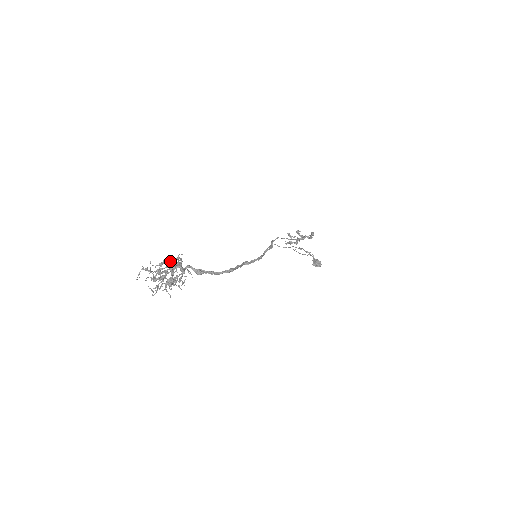
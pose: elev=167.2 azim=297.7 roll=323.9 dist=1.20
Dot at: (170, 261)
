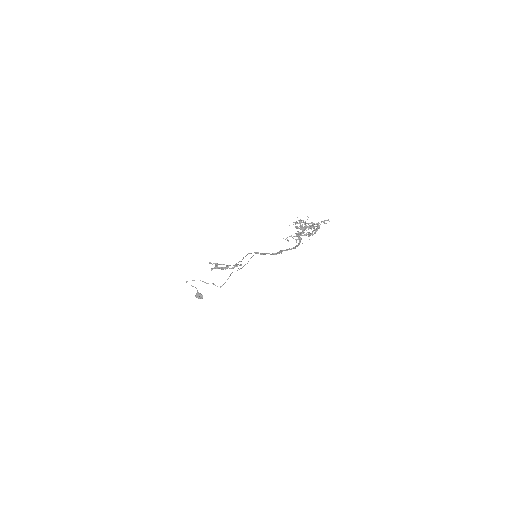
Dot at: occluded
